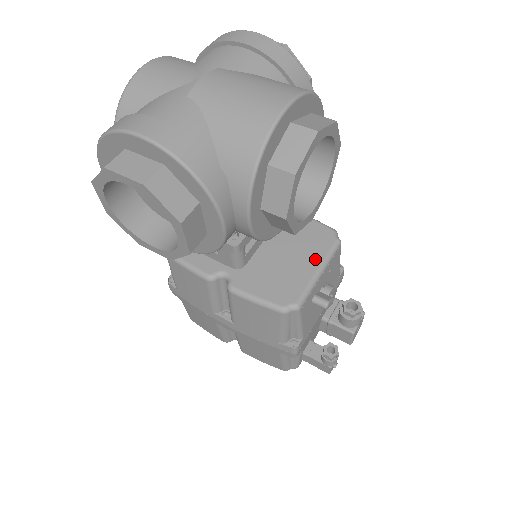
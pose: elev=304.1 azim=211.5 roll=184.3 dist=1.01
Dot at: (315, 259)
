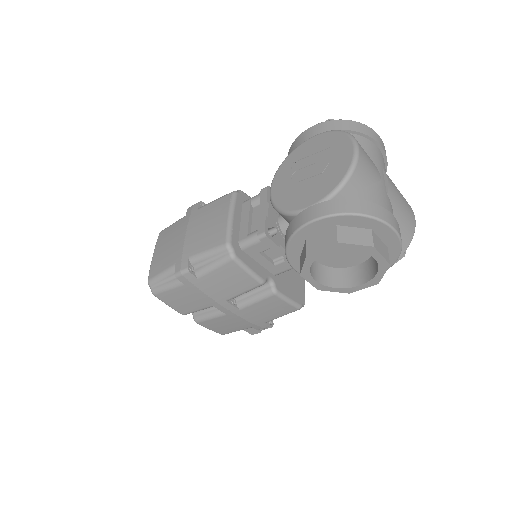
Dot at: occluded
